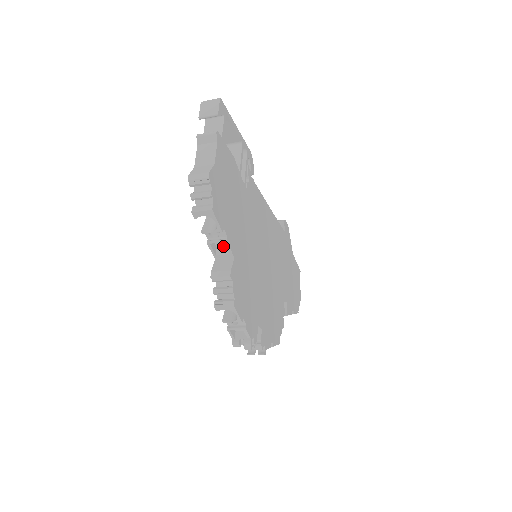
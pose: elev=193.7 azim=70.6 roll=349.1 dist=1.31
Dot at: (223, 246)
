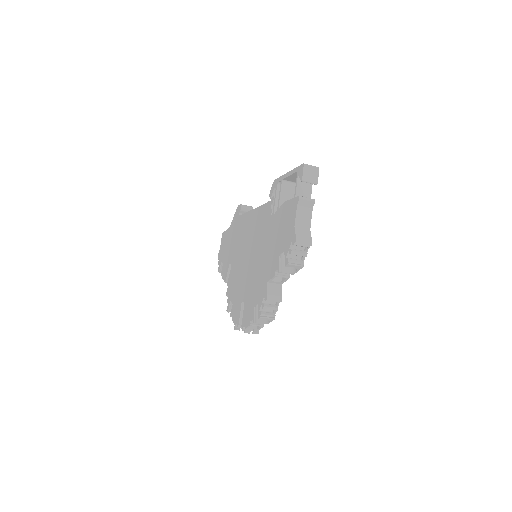
Dot at: occluded
